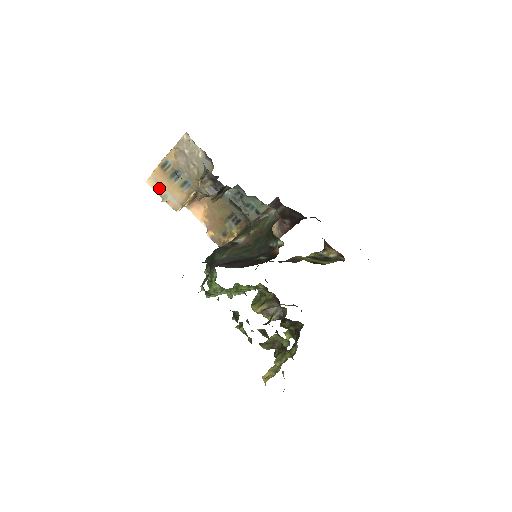
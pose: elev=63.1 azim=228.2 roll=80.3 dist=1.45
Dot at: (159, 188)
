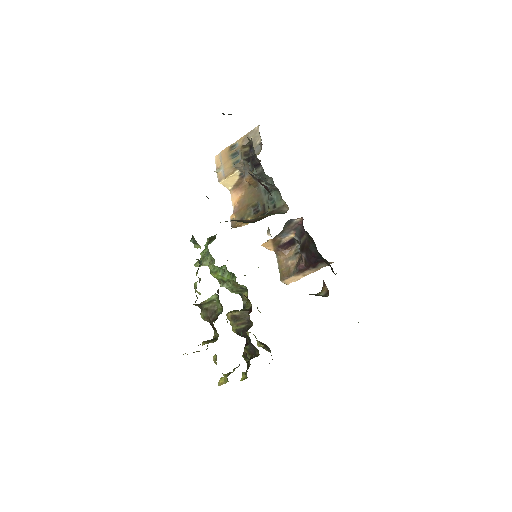
Dot at: (220, 163)
